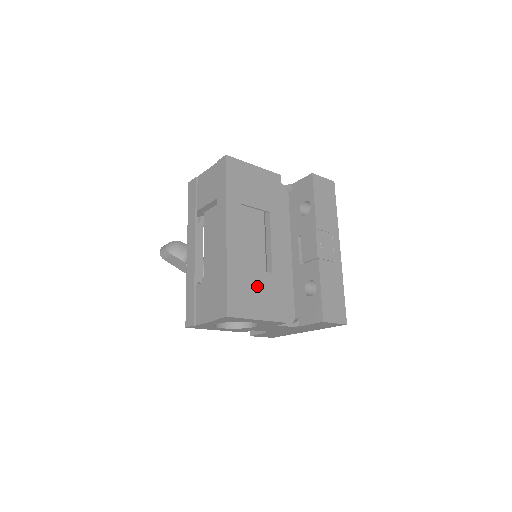
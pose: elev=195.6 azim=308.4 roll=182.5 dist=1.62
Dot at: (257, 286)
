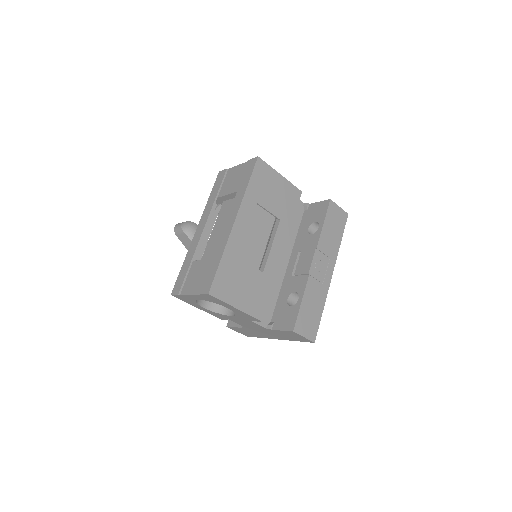
Dot at: (245, 278)
